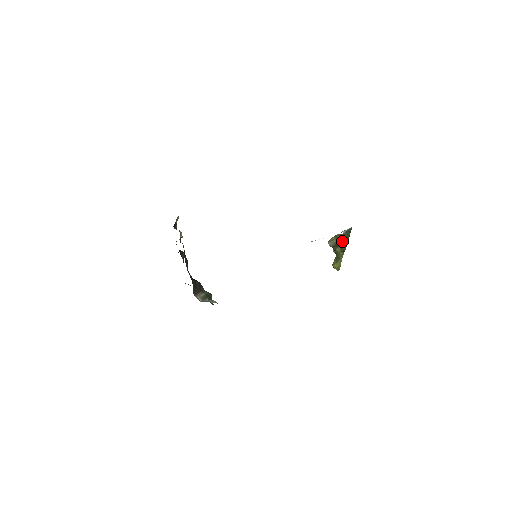
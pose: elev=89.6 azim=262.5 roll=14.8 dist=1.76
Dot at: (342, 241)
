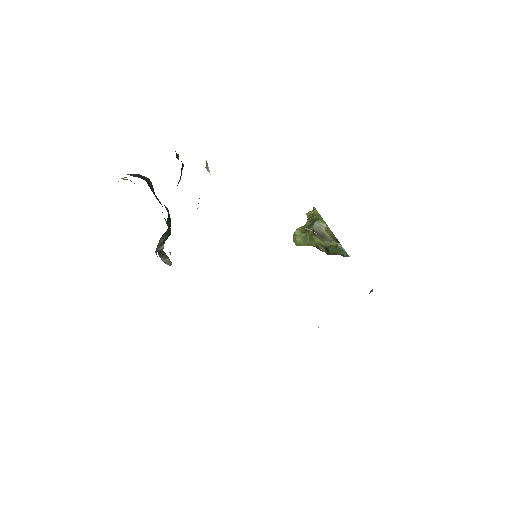
Dot at: (327, 240)
